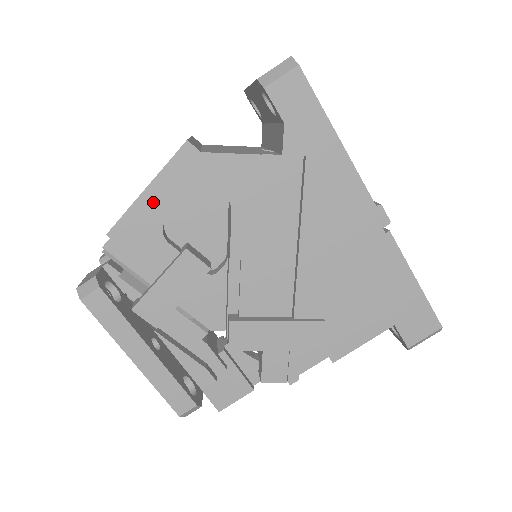
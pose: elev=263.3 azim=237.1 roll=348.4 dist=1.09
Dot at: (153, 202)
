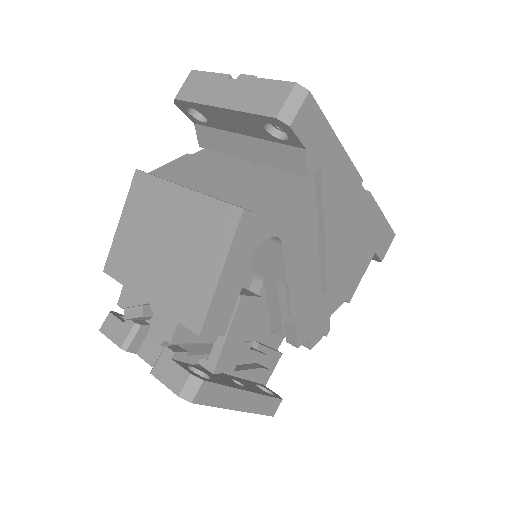
Dot at: (229, 281)
